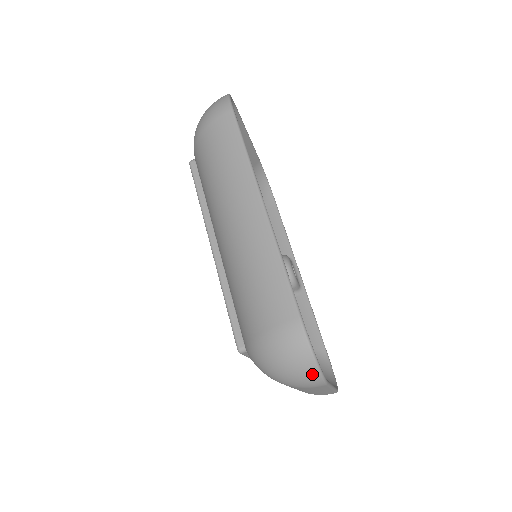
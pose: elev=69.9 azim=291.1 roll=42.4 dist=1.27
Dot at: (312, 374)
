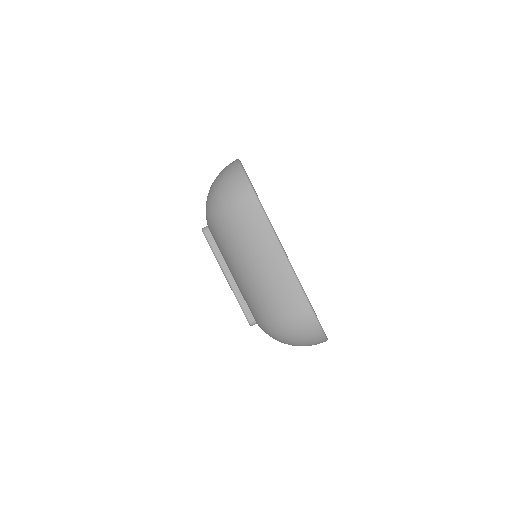
Dot at: (240, 180)
